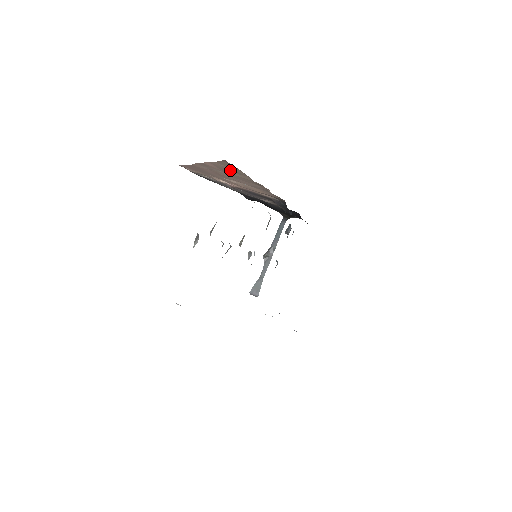
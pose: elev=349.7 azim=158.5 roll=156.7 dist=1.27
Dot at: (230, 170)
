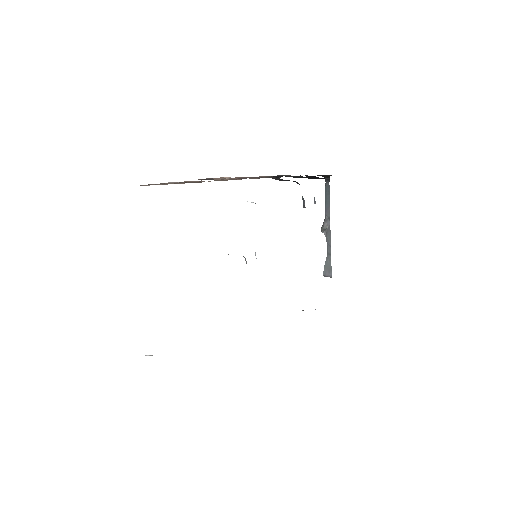
Dot at: occluded
